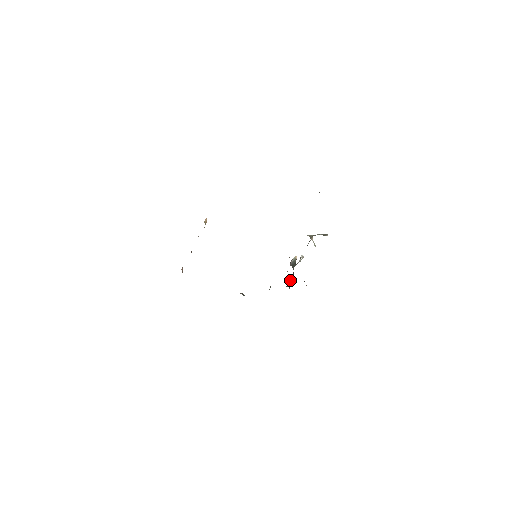
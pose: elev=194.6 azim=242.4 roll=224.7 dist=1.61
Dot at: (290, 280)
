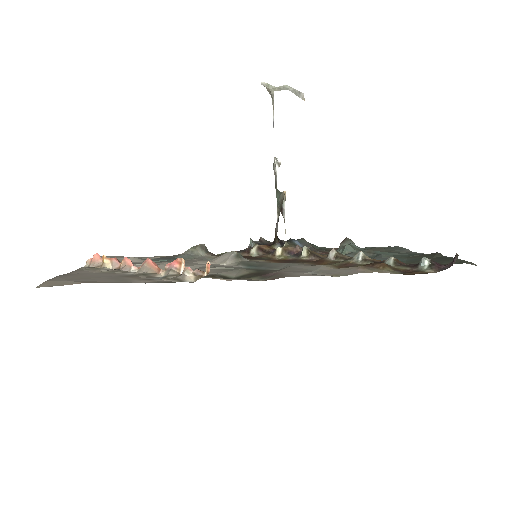
Dot at: (277, 227)
